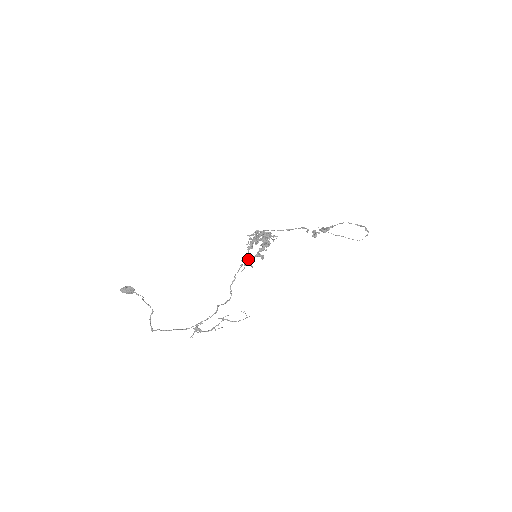
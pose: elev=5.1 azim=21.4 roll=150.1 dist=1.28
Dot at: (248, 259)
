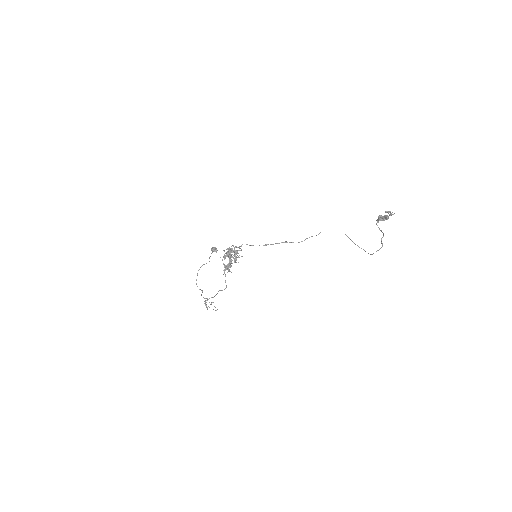
Dot at: occluded
